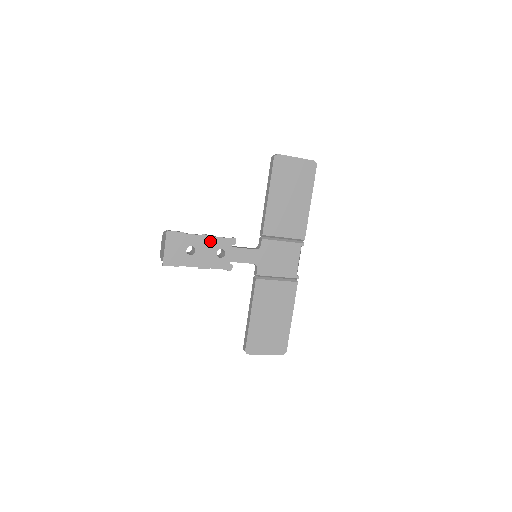
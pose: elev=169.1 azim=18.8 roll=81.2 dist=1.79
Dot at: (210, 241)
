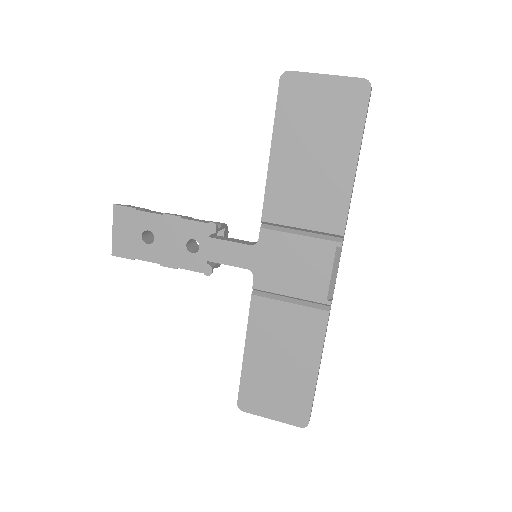
Dot at: (175, 225)
